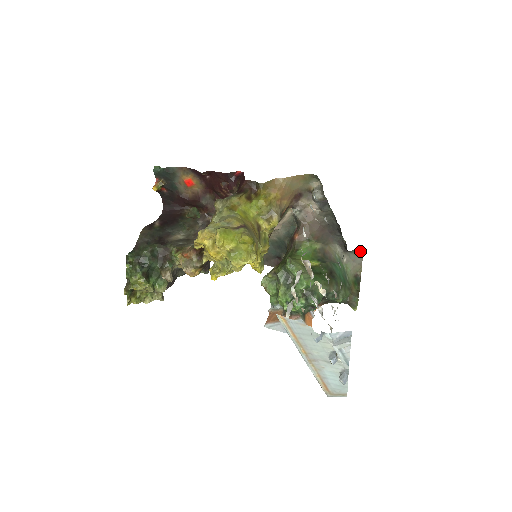
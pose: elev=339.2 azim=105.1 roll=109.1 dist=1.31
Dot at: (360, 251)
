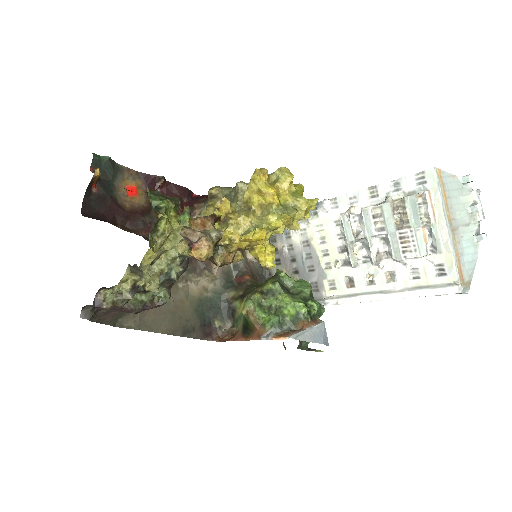
Dot at: occluded
